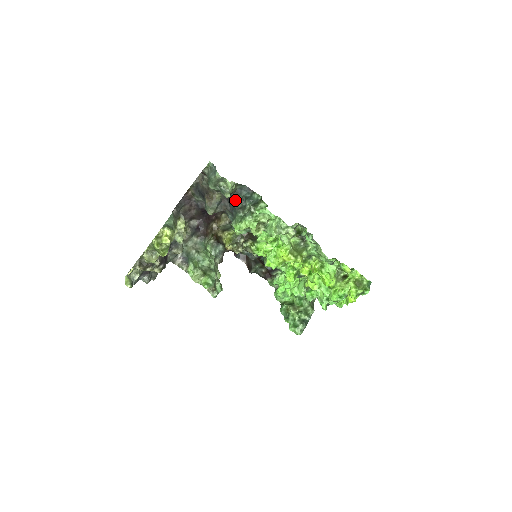
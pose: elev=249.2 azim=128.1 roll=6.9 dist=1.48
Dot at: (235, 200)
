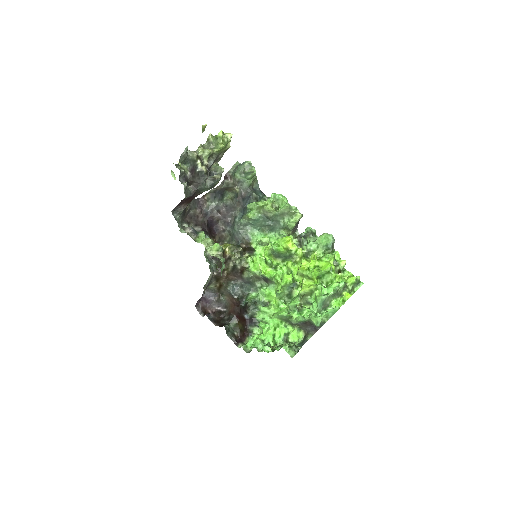
Dot at: (252, 192)
